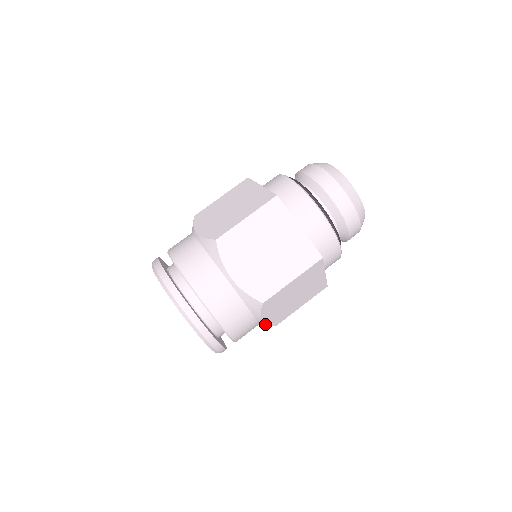
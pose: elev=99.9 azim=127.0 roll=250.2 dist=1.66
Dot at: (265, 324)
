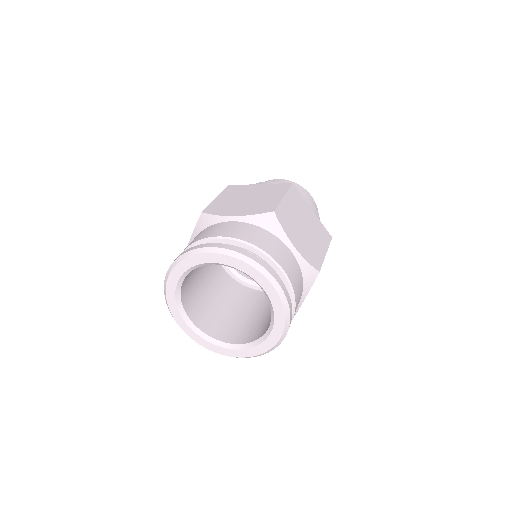
Dot at: (303, 258)
